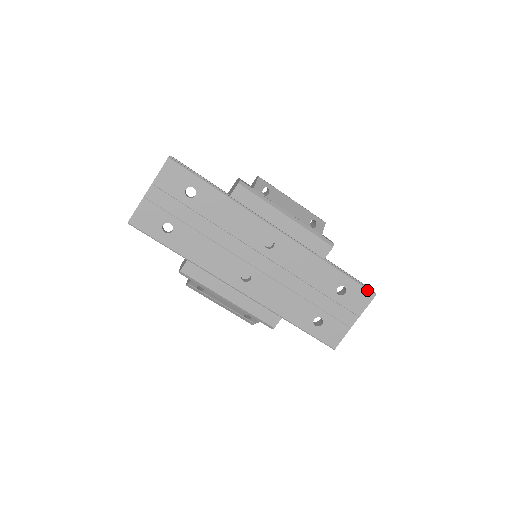
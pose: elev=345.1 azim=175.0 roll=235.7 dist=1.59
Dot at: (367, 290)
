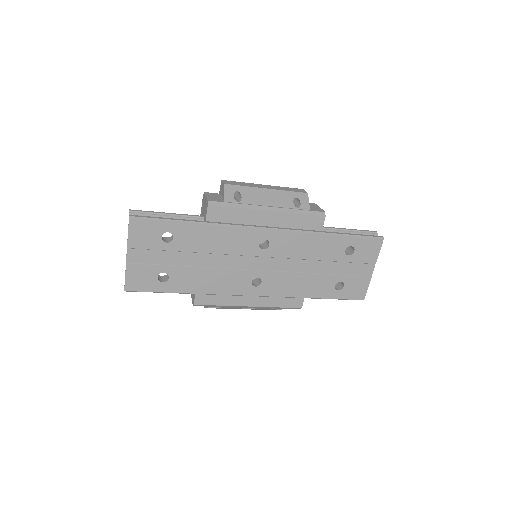
Dot at: (374, 239)
